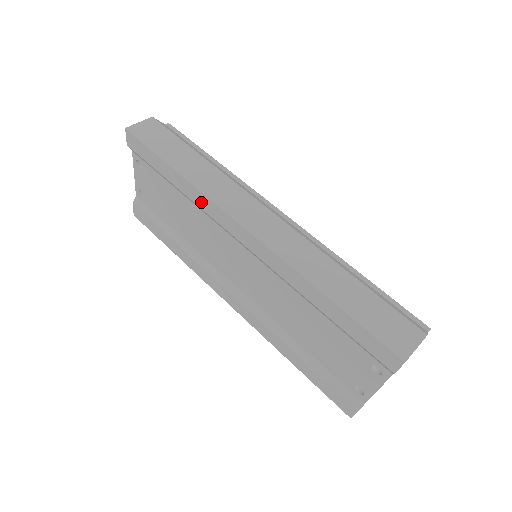
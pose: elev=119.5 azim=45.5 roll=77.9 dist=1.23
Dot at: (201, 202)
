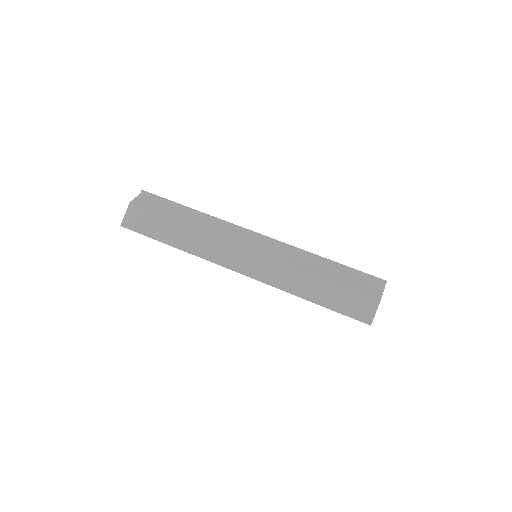
Dot at: occluded
